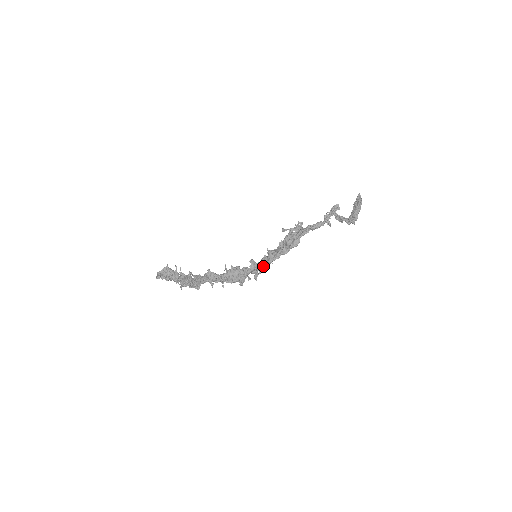
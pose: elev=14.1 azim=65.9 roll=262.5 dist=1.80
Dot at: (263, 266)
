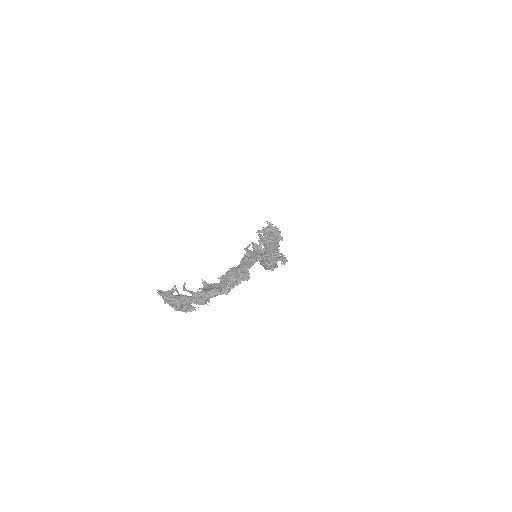
Dot at: occluded
